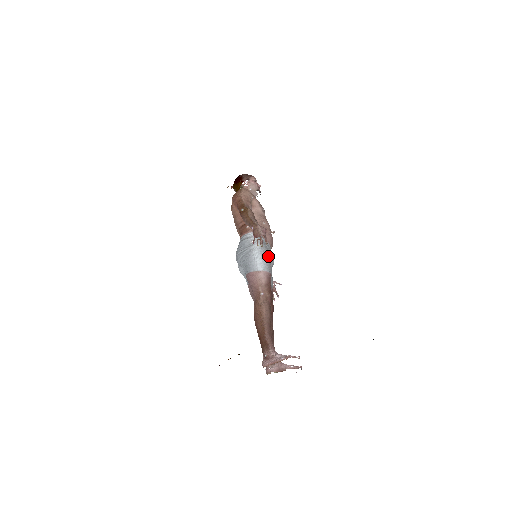
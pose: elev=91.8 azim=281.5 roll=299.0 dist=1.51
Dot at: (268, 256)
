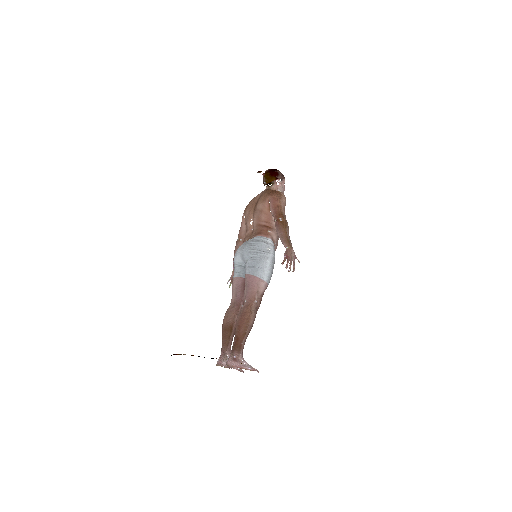
Dot at: occluded
